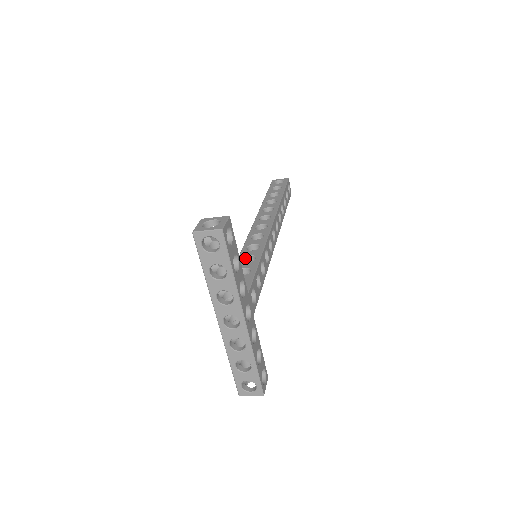
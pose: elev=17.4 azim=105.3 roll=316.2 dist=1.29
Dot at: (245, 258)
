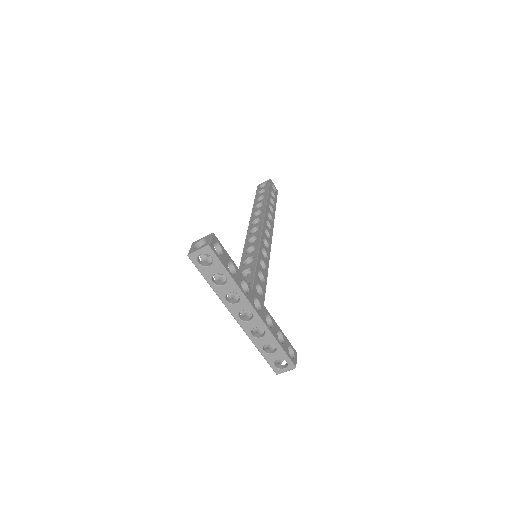
Dot at: (246, 261)
